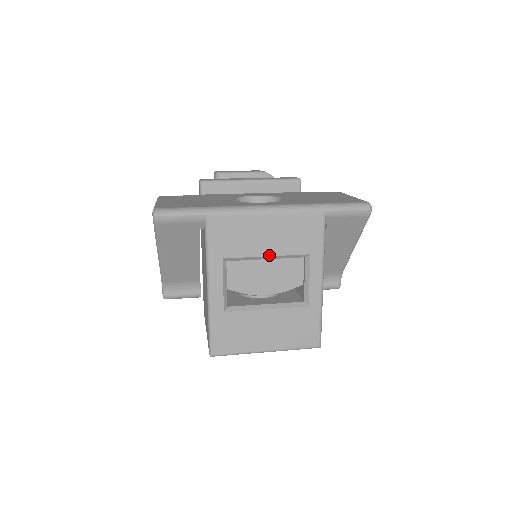
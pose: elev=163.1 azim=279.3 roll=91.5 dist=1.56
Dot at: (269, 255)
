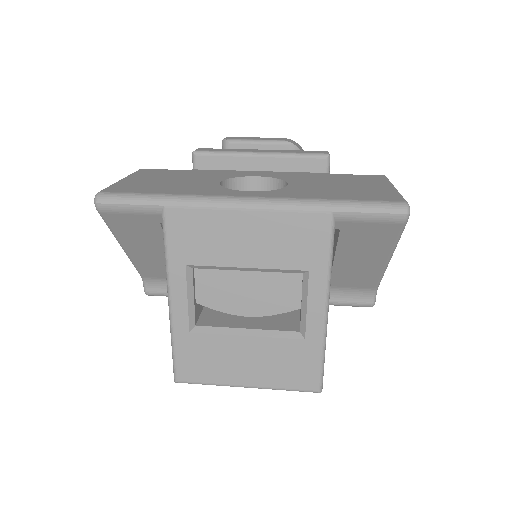
Dot at: (249, 266)
